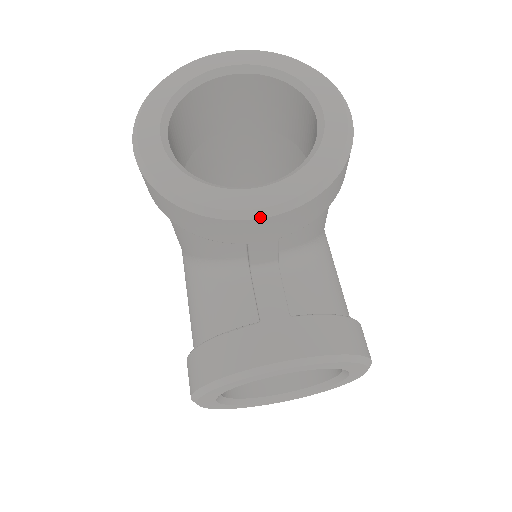
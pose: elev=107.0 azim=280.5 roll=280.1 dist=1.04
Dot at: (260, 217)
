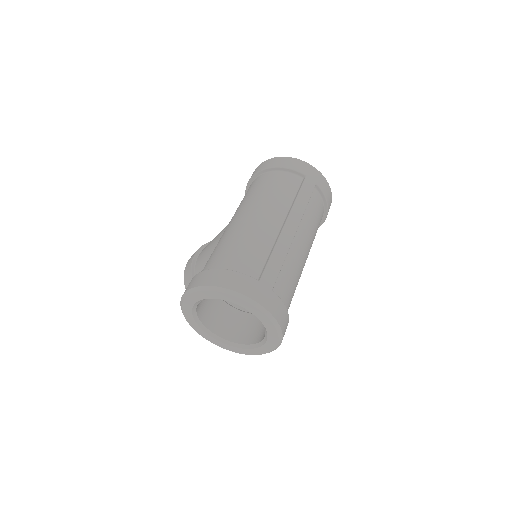
Dot at: (206, 338)
